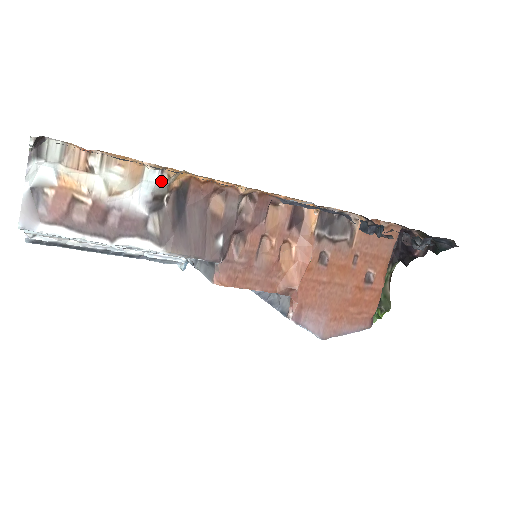
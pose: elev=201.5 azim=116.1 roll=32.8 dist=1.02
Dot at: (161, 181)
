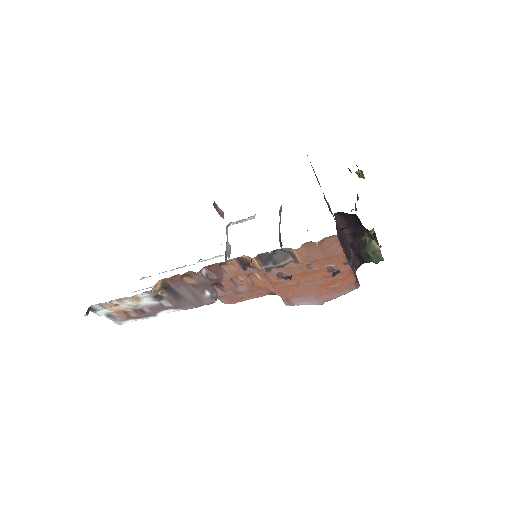
Dot at: (149, 294)
